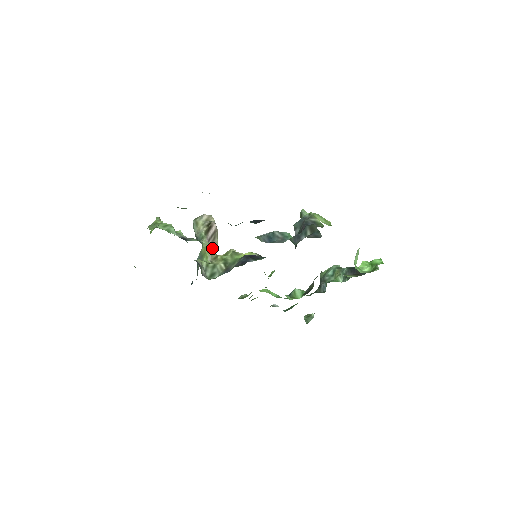
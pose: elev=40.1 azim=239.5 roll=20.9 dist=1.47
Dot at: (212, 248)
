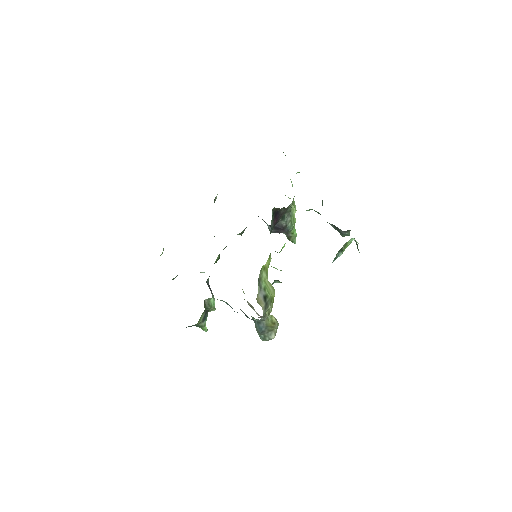
Dot at: occluded
